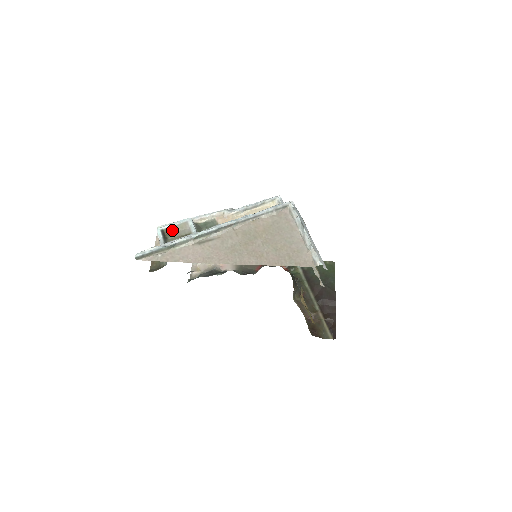
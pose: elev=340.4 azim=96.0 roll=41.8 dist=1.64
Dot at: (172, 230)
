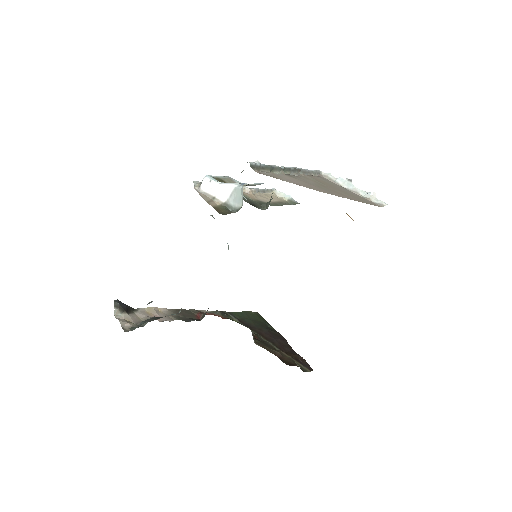
Dot at: (222, 181)
